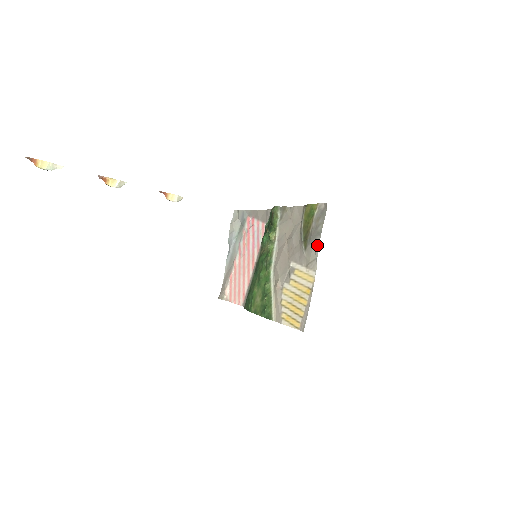
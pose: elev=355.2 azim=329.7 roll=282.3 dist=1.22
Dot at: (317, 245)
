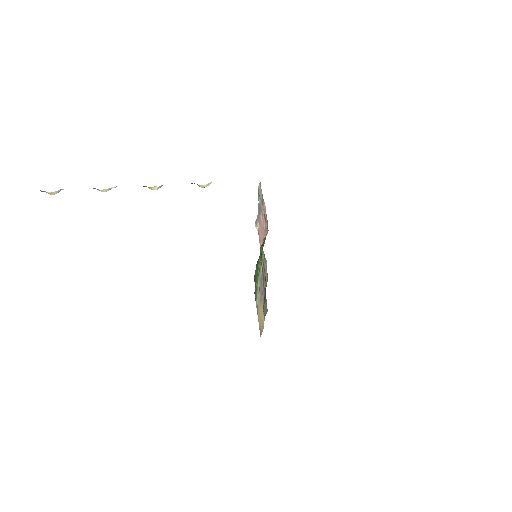
Dot at: (264, 318)
